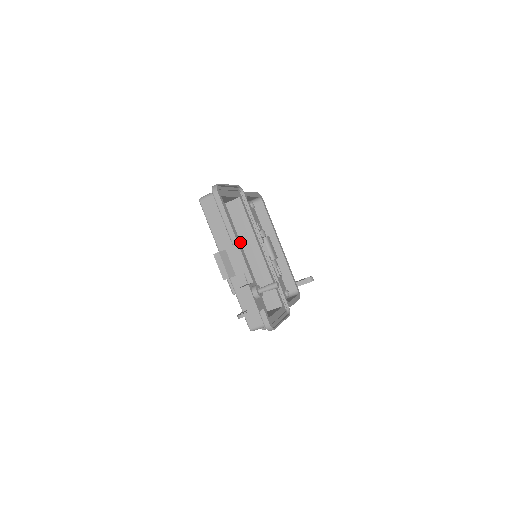
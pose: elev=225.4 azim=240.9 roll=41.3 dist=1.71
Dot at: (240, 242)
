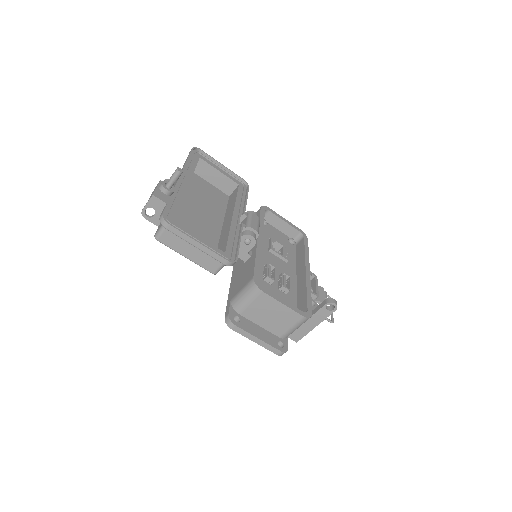
Dot at: (224, 218)
